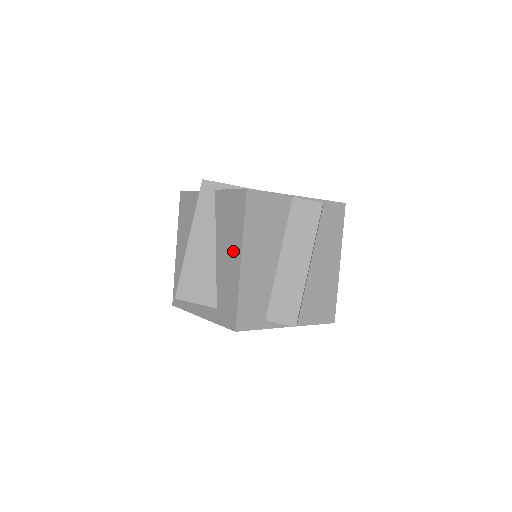
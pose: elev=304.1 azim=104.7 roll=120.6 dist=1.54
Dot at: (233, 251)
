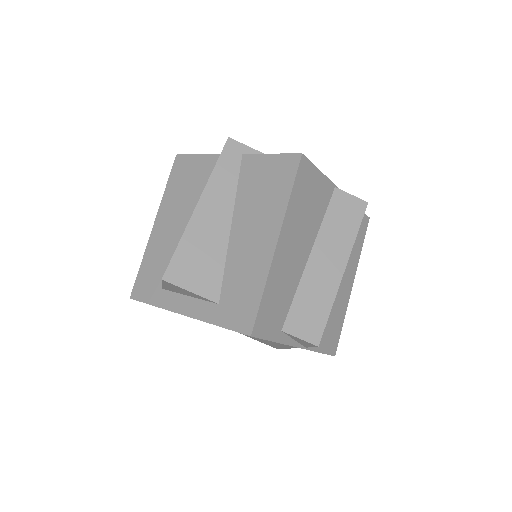
Dot at: (264, 229)
